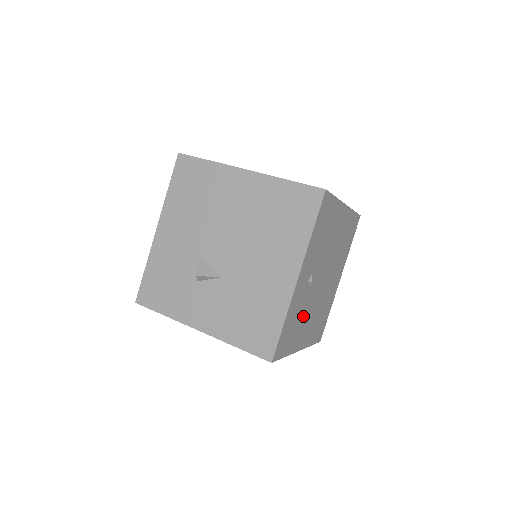
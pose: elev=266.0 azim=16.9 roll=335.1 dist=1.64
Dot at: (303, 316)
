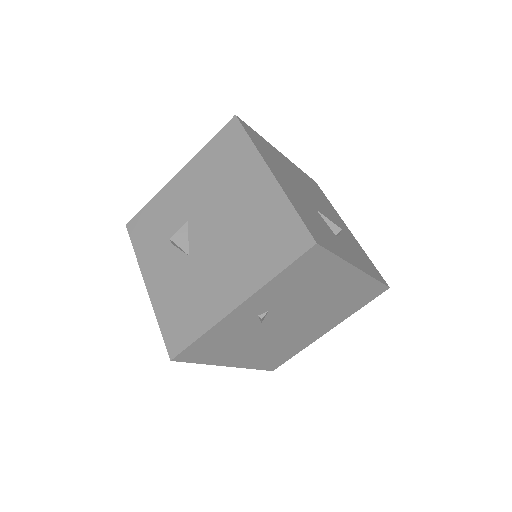
Dot at: (242, 341)
